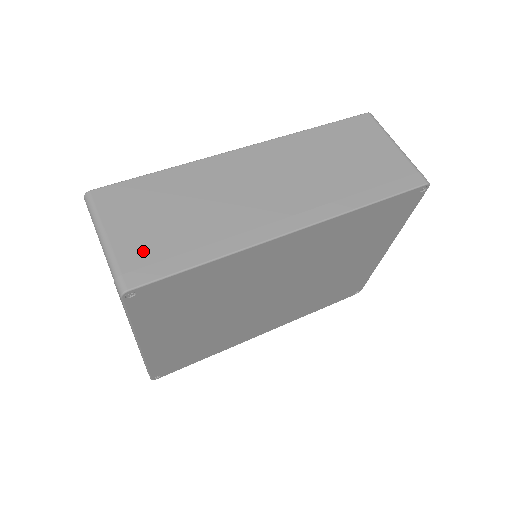
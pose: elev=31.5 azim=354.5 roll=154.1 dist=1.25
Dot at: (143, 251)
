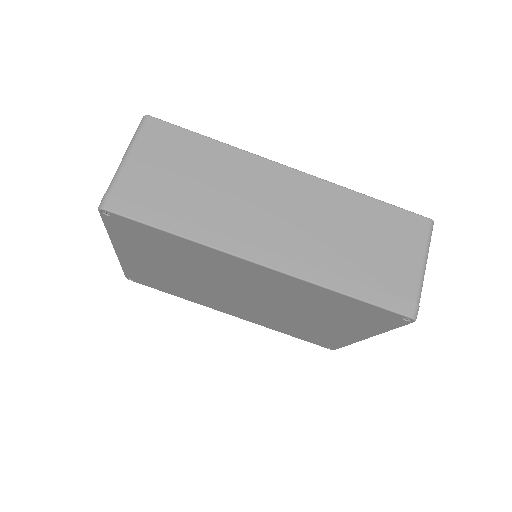
Dot at: (140, 190)
